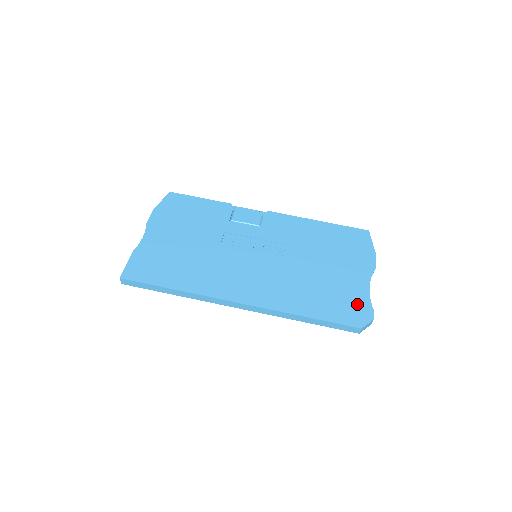
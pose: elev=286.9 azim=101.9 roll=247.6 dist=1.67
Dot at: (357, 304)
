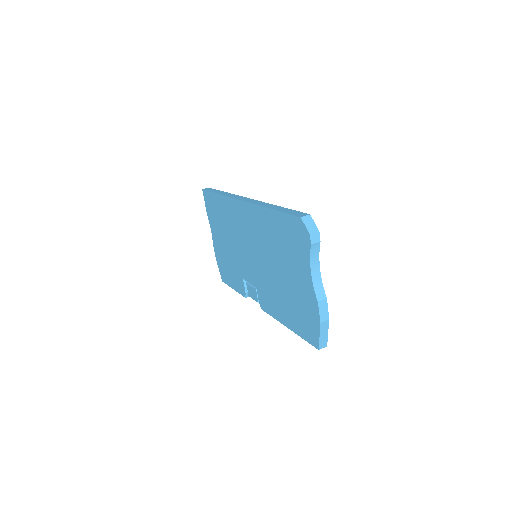
Dot at: occluded
